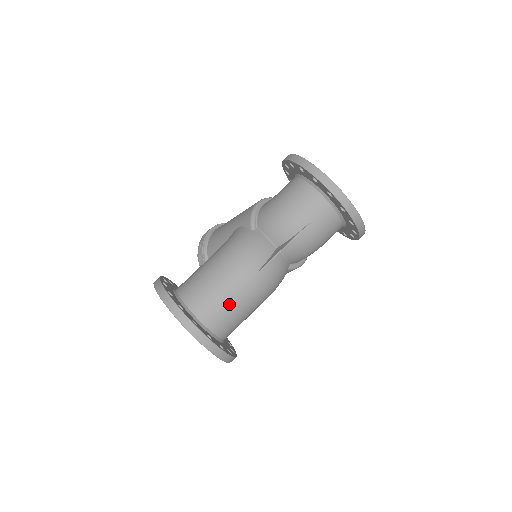
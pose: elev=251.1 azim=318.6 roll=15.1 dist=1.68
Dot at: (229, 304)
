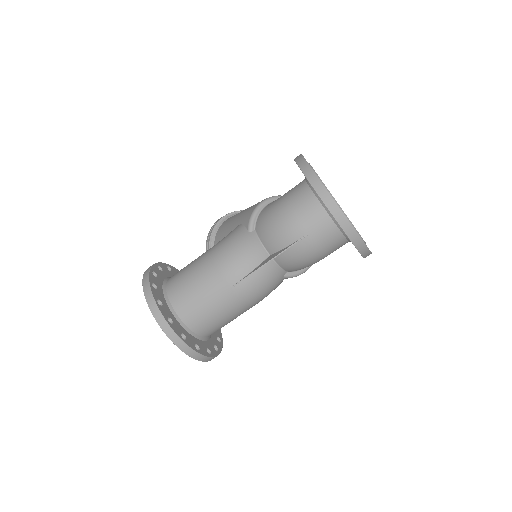
Dot at: (210, 306)
